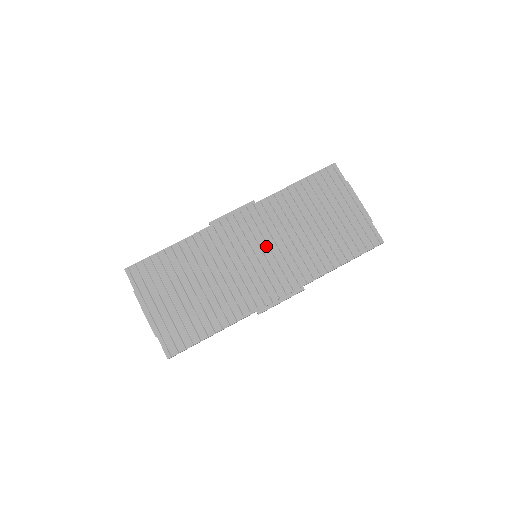
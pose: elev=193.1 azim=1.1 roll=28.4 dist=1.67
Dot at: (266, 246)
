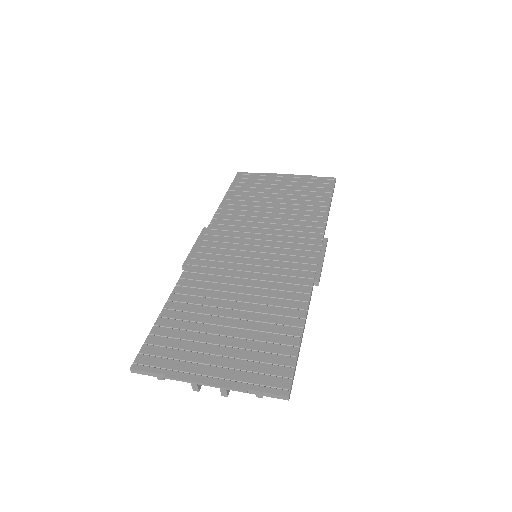
Dot at: (255, 241)
